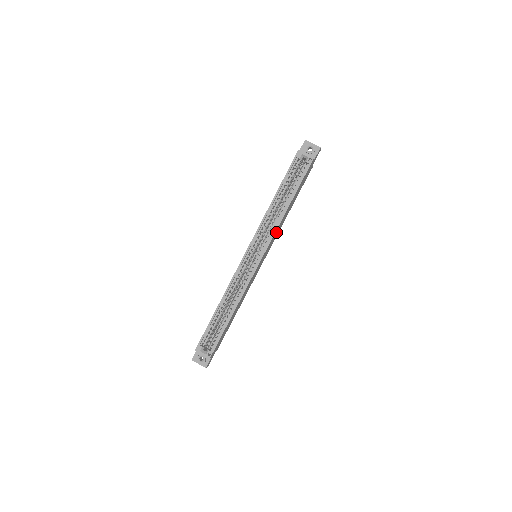
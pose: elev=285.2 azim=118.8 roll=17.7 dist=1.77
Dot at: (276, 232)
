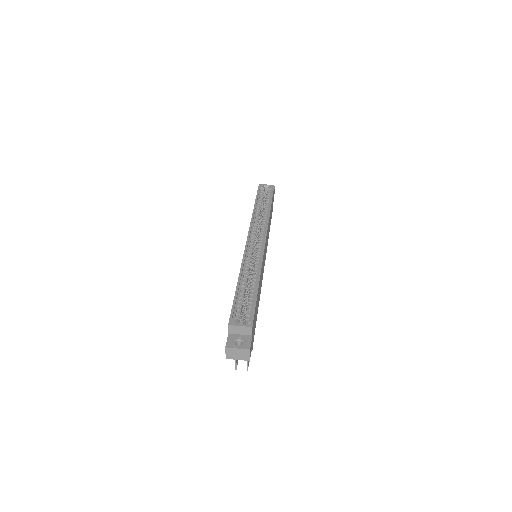
Dot at: (268, 230)
